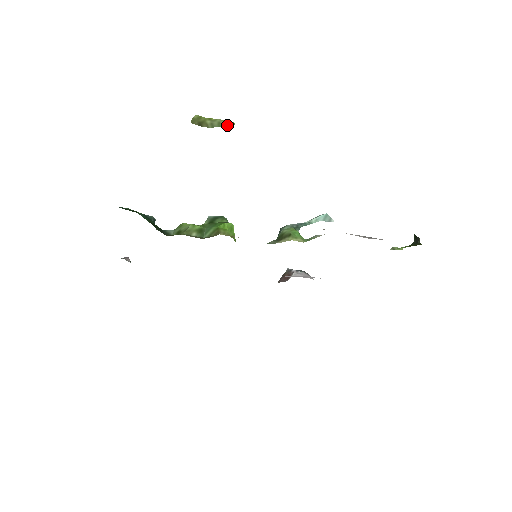
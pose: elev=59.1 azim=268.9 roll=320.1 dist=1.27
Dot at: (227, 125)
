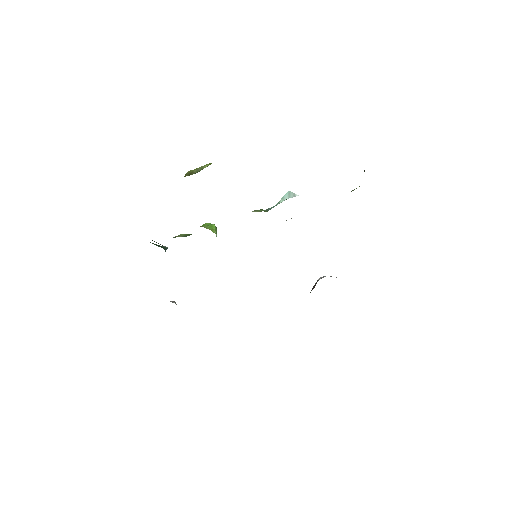
Dot at: occluded
